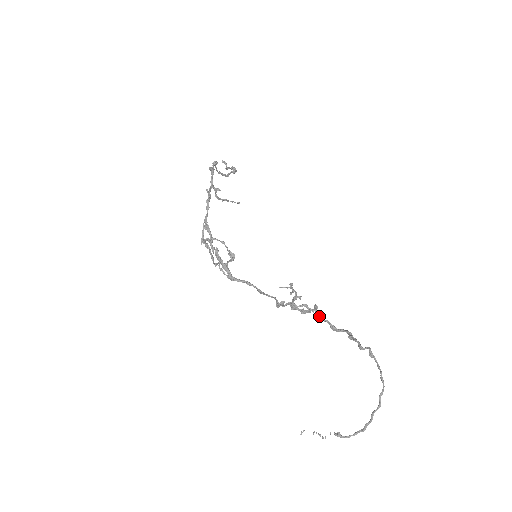
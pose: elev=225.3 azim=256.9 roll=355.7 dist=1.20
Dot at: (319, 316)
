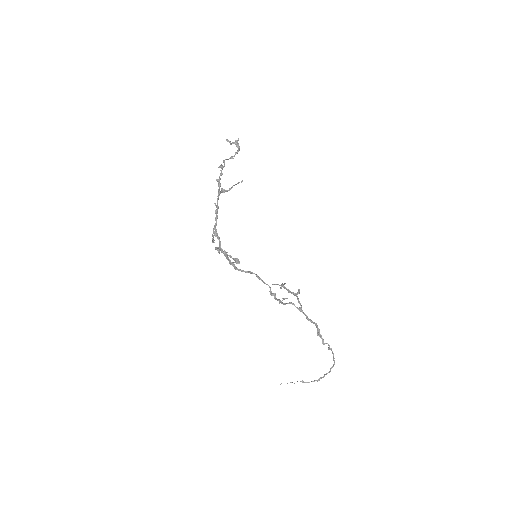
Dot at: (299, 310)
